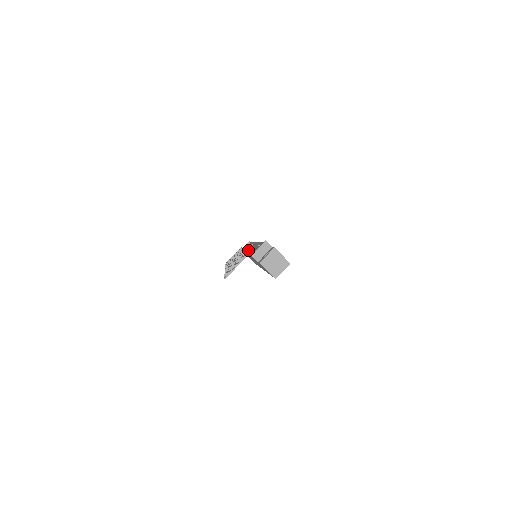
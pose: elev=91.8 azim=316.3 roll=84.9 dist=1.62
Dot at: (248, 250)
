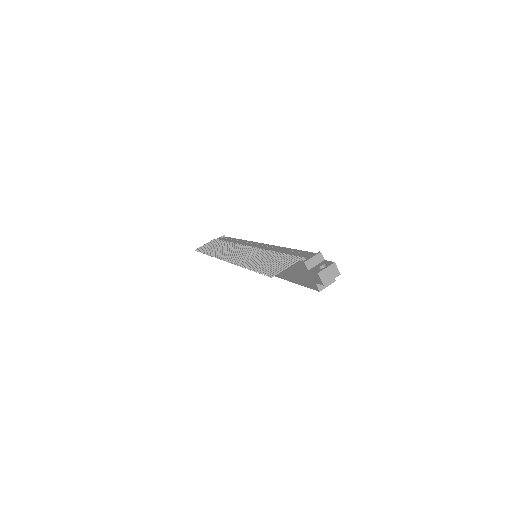
Dot at: (283, 253)
